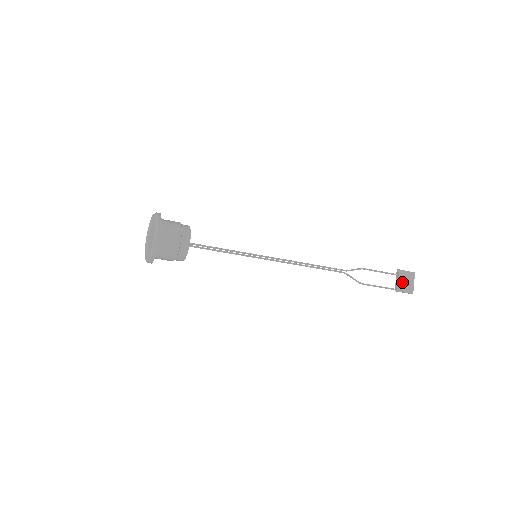
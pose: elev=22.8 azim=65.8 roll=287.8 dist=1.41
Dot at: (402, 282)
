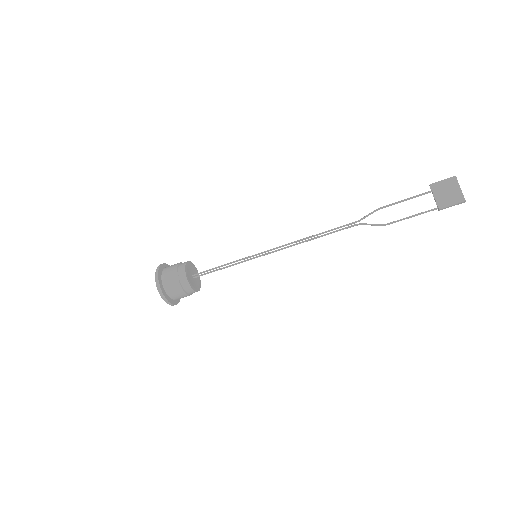
Dot at: (441, 196)
